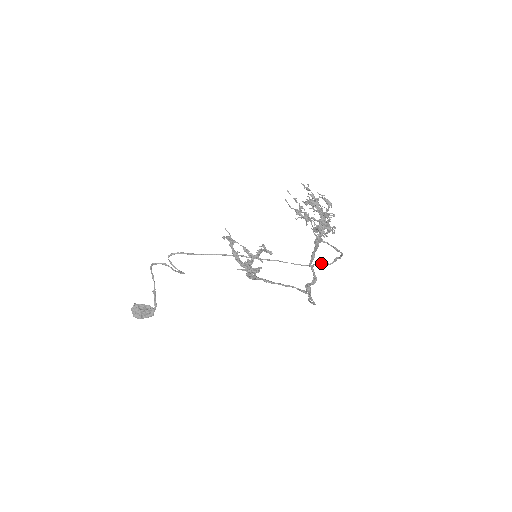
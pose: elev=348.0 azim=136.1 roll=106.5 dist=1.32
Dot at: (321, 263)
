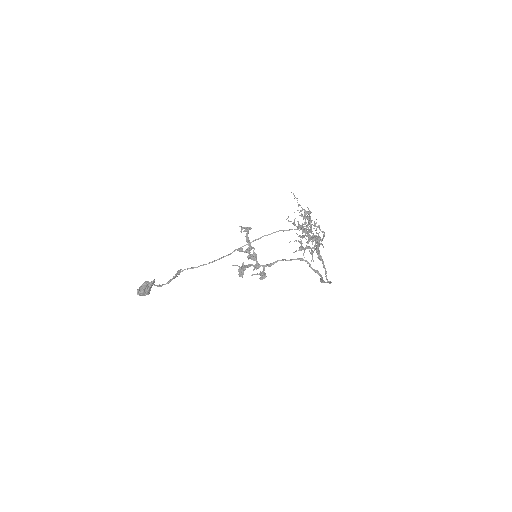
Dot at: occluded
